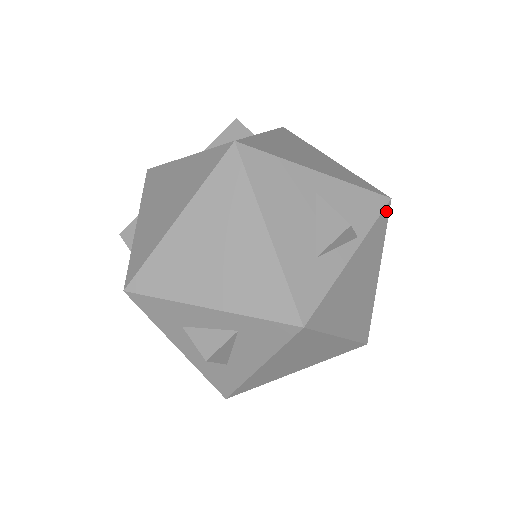
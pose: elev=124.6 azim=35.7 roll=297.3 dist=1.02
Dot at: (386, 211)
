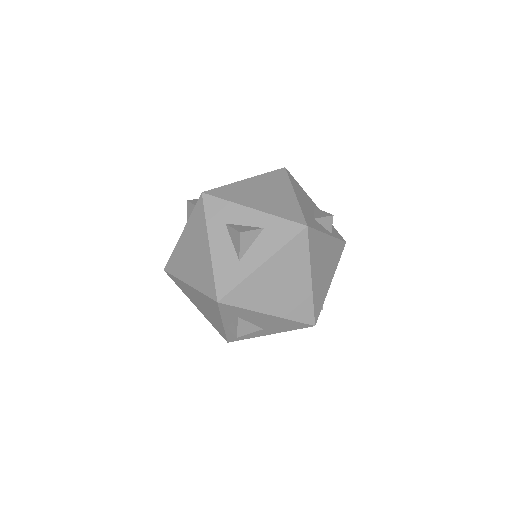
Dot at: (343, 245)
